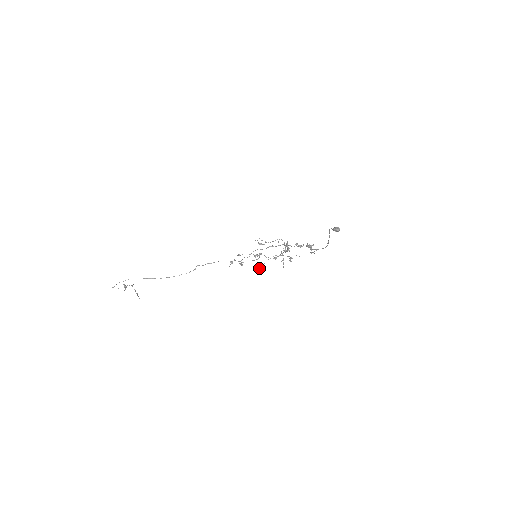
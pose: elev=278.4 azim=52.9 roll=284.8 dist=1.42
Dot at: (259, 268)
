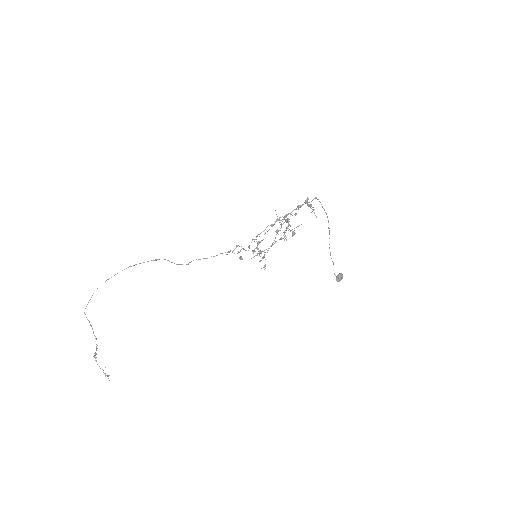
Dot at: (261, 260)
